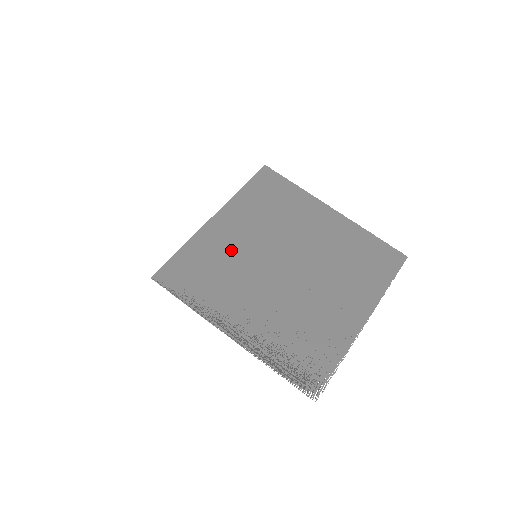
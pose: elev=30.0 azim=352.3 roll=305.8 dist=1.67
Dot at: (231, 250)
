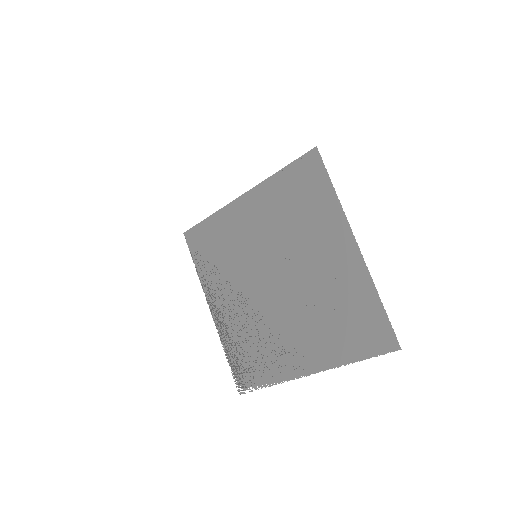
Dot at: (240, 239)
